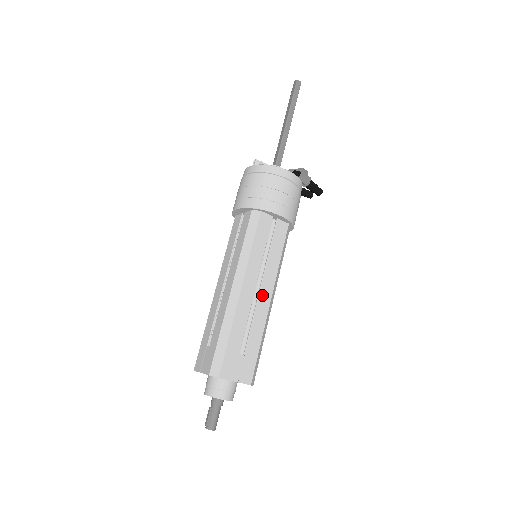
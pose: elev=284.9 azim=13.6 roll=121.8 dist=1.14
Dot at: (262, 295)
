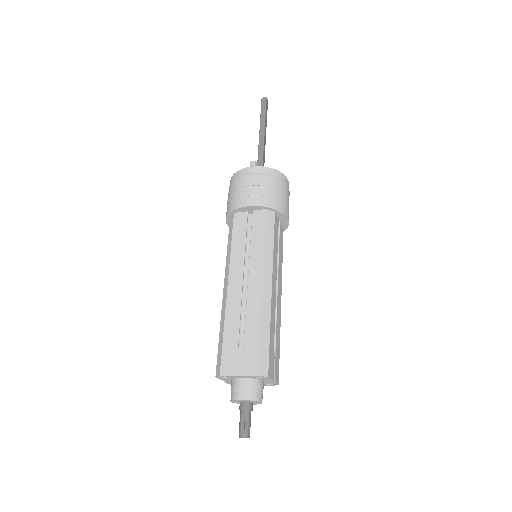
Dot at: (278, 294)
